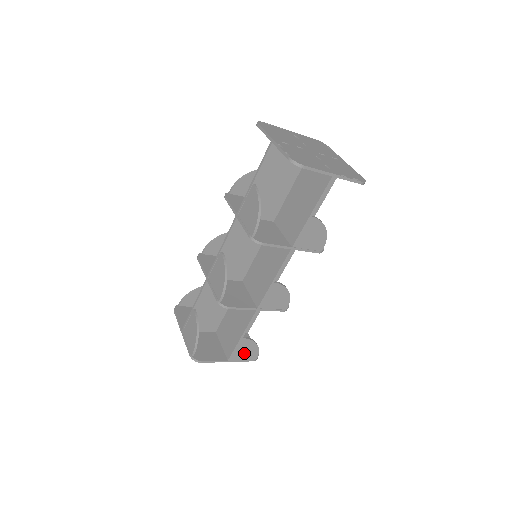
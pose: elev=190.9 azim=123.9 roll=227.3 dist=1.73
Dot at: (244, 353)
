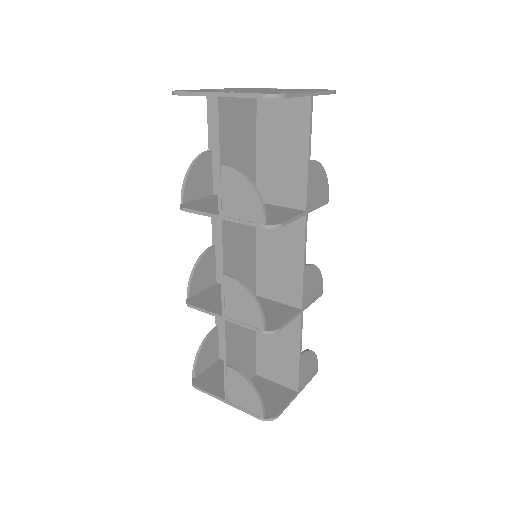
Dot at: (307, 371)
